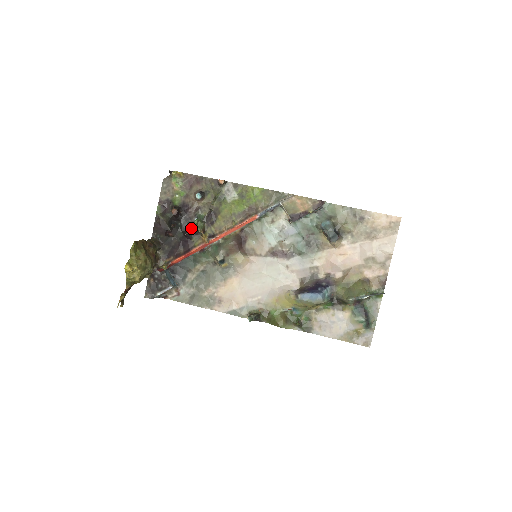
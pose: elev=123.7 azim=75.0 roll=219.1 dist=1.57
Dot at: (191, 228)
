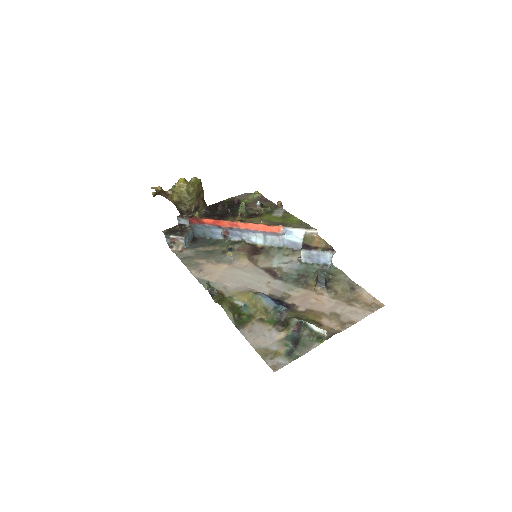
Dot at: (235, 213)
